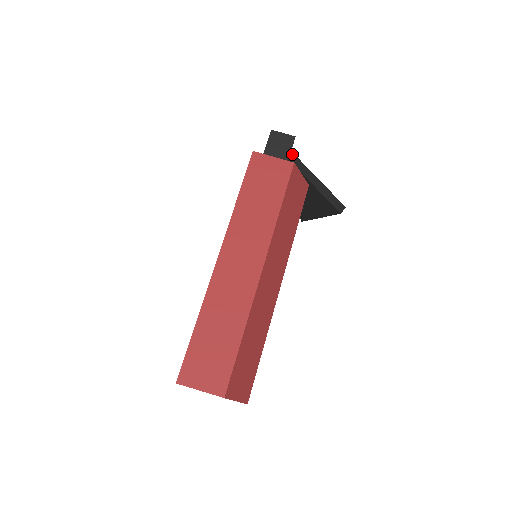
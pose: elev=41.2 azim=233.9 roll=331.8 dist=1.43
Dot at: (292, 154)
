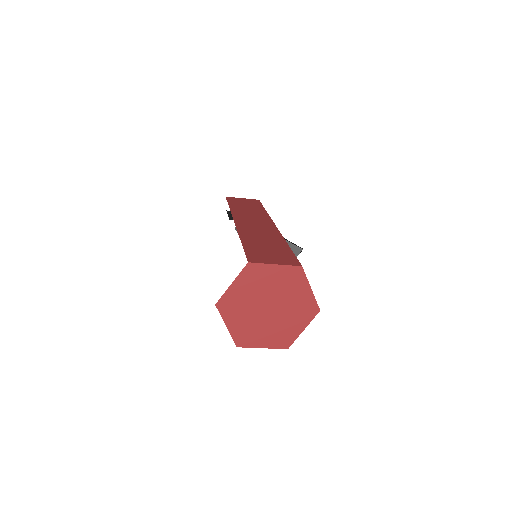
Dot at: occluded
